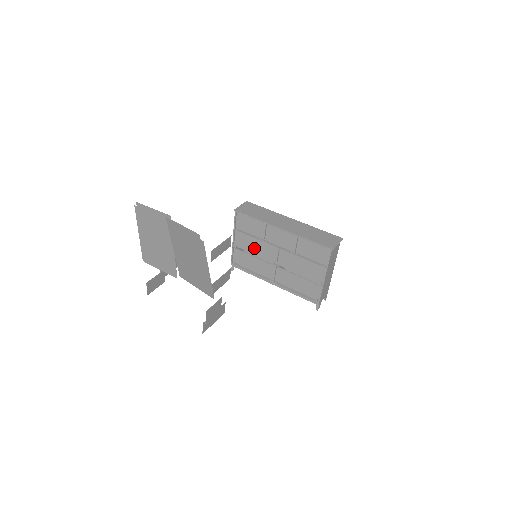
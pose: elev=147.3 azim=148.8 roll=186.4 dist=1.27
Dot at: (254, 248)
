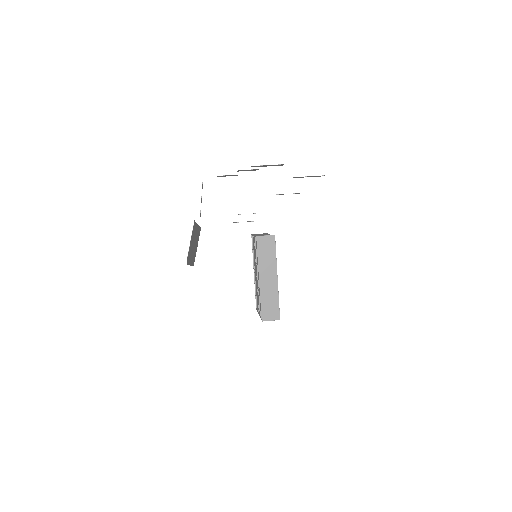
Dot at: occluded
